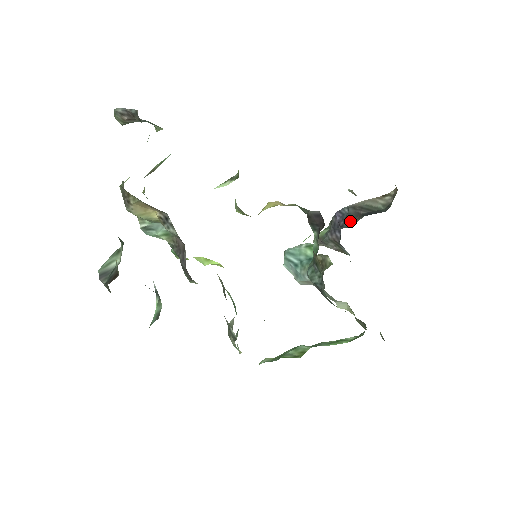
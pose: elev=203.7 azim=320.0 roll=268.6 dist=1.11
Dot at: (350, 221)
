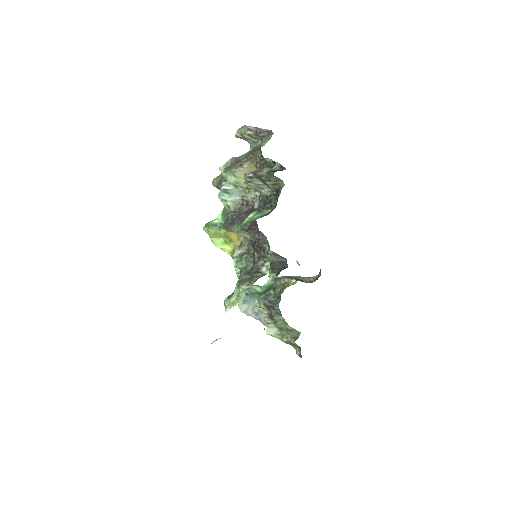
Dot at: occluded
